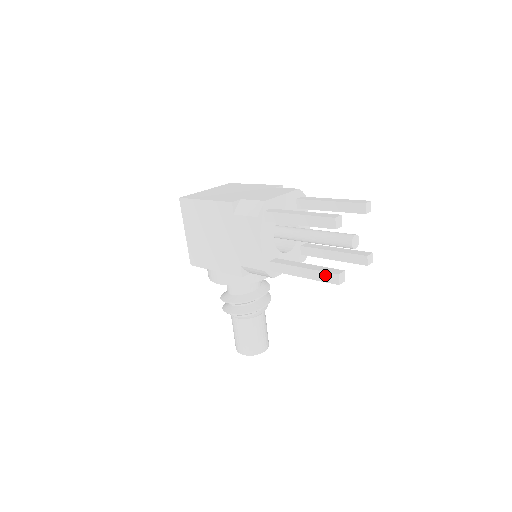
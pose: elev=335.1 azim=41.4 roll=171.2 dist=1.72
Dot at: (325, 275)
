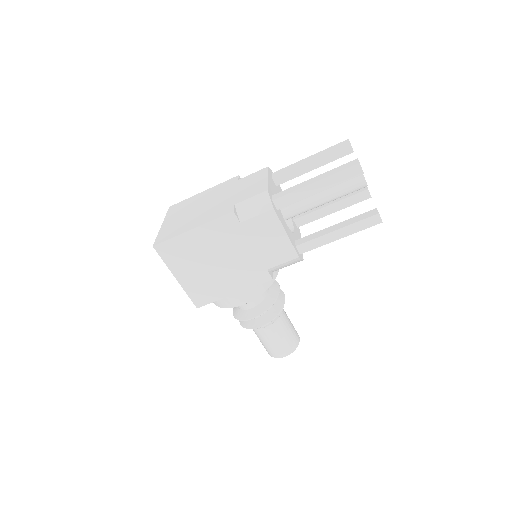
Dot at: (365, 222)
